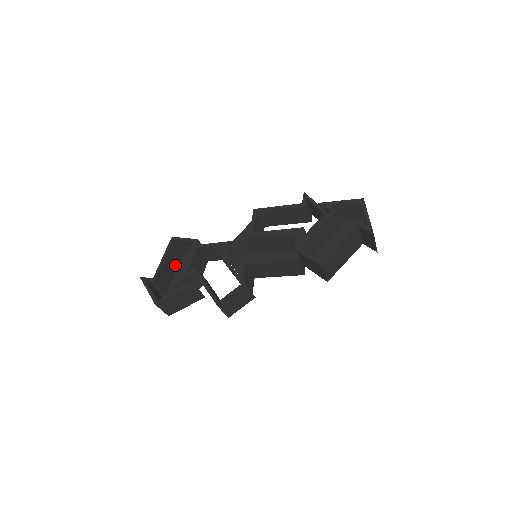
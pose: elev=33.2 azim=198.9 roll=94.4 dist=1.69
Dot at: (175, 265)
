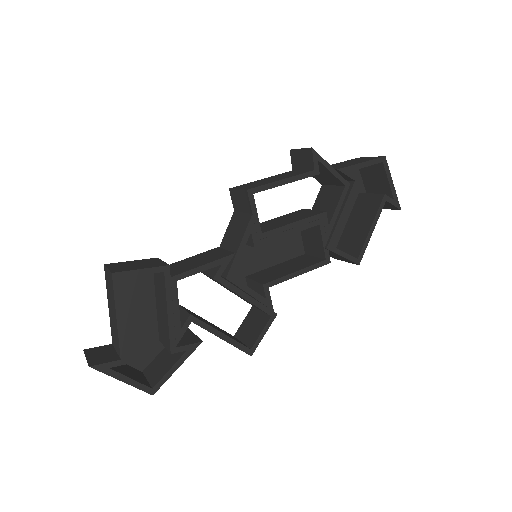
Dot at: occluded
